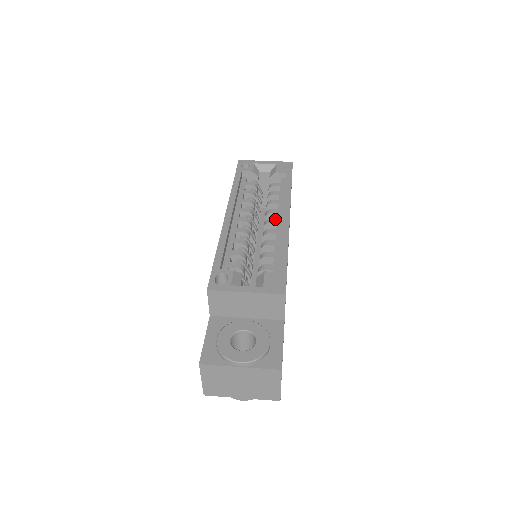
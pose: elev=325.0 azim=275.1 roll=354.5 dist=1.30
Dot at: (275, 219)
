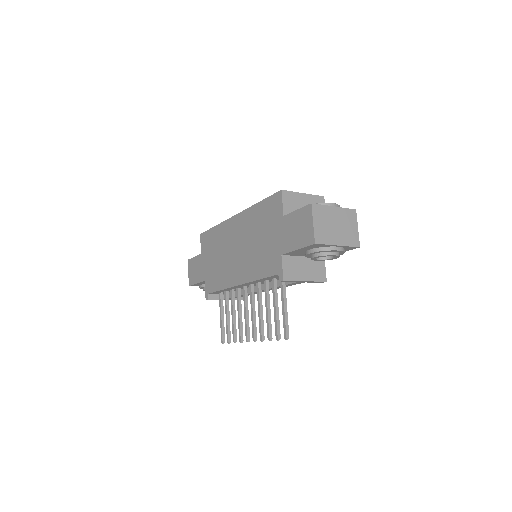
Dot at: occluded
